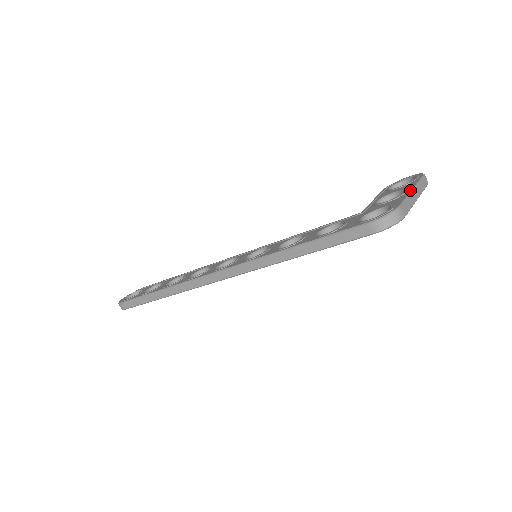
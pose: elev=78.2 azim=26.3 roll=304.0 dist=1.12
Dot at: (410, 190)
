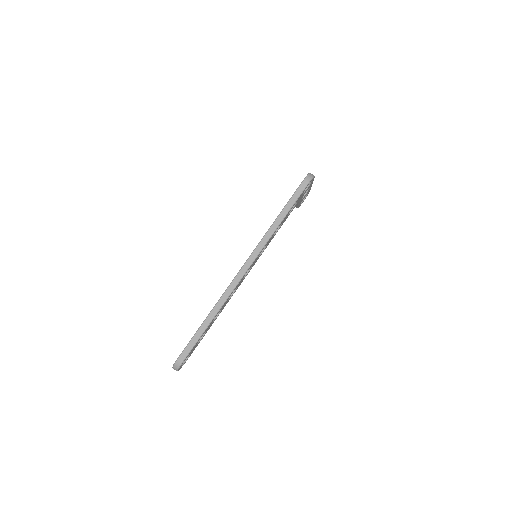
Dot at: occluded
